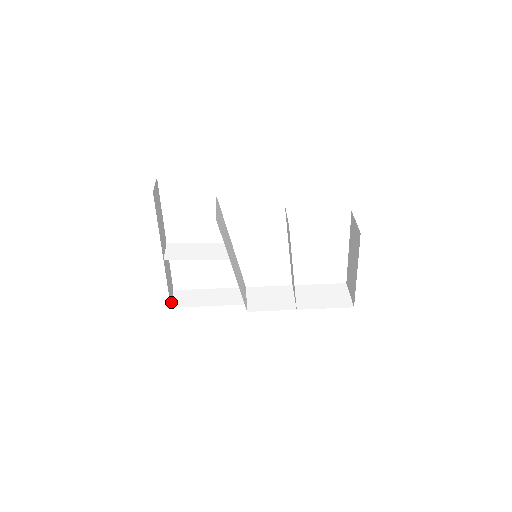
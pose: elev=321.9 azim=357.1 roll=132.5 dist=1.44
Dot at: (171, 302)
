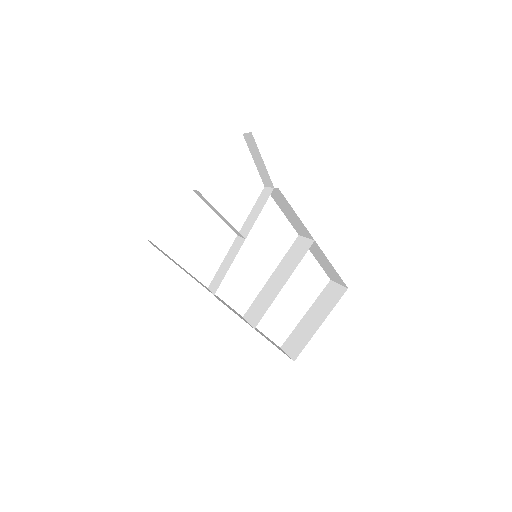
Dot at: occluded
